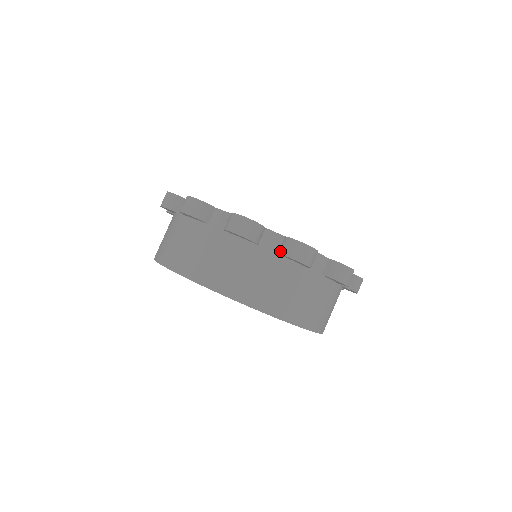
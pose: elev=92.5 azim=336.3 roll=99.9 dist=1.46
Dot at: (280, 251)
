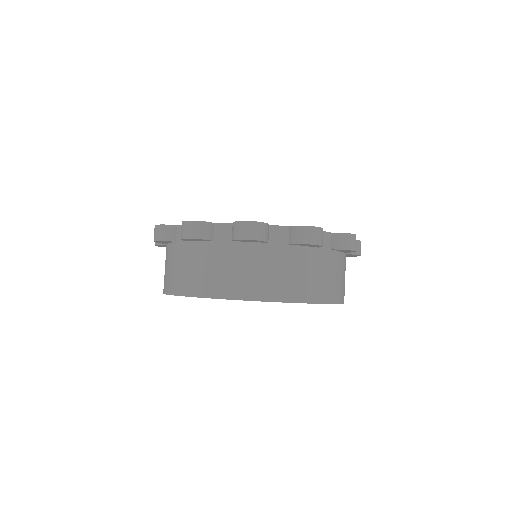
Dot at: (231, 238)
